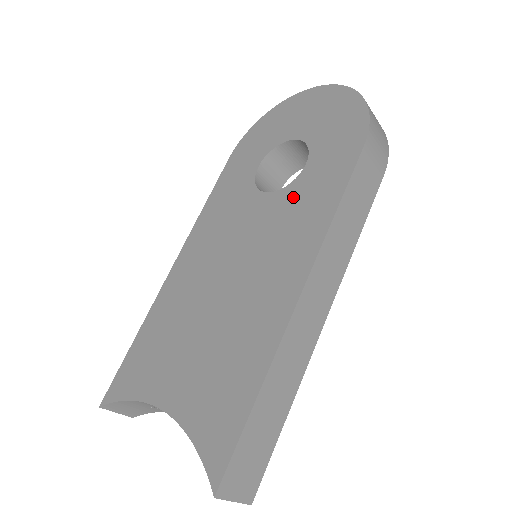
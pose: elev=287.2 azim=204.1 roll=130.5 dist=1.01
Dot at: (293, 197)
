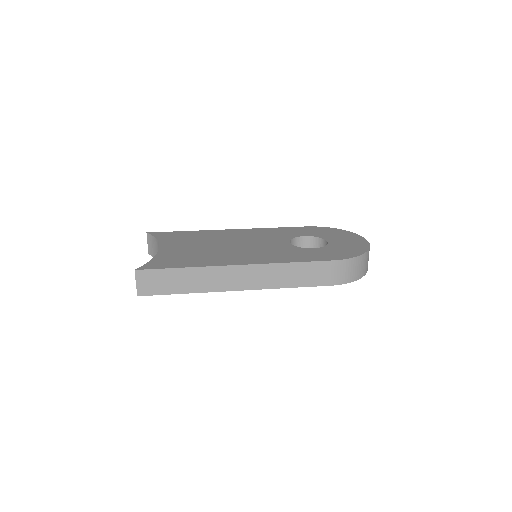
Dot at: (292, 250)
